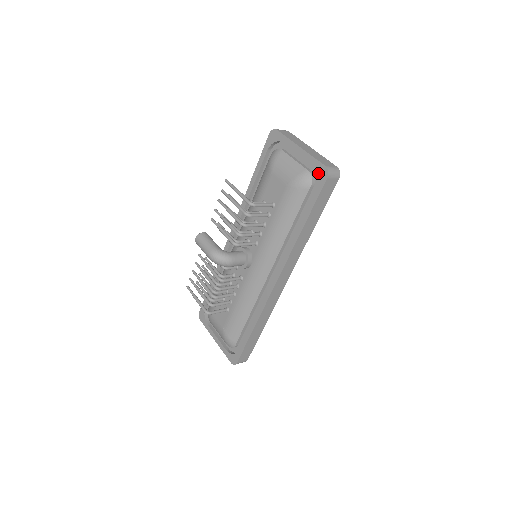
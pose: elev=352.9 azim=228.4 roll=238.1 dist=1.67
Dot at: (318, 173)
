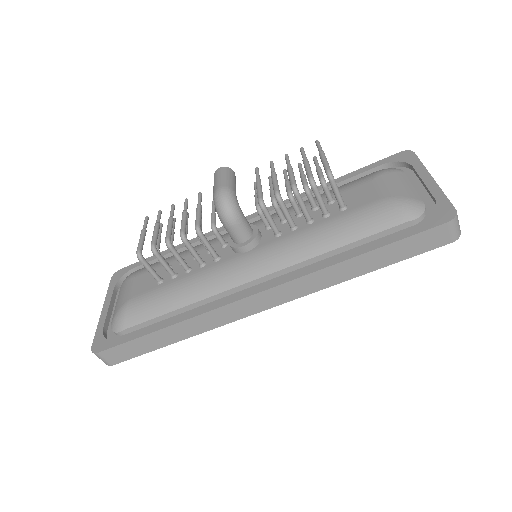
Dot at: (438, 211)
